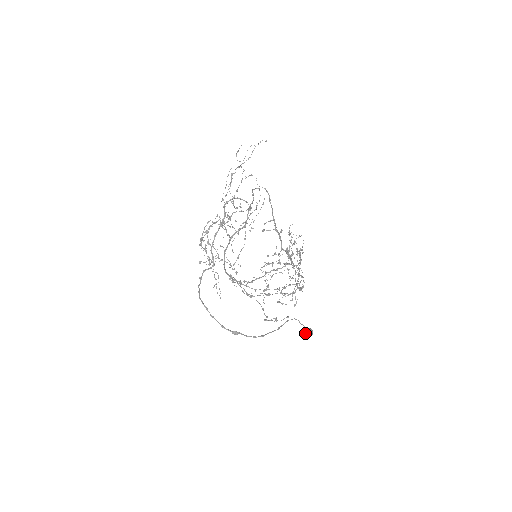
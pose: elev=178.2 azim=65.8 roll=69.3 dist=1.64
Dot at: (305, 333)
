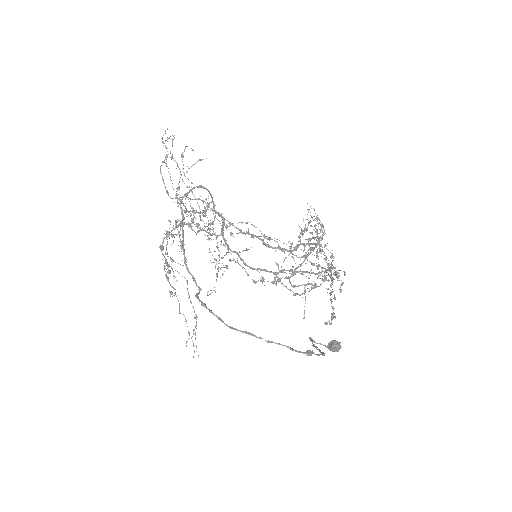
Dot at: (334, 346)
